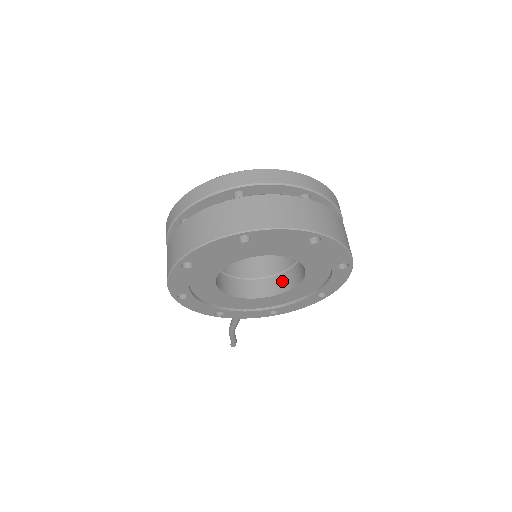
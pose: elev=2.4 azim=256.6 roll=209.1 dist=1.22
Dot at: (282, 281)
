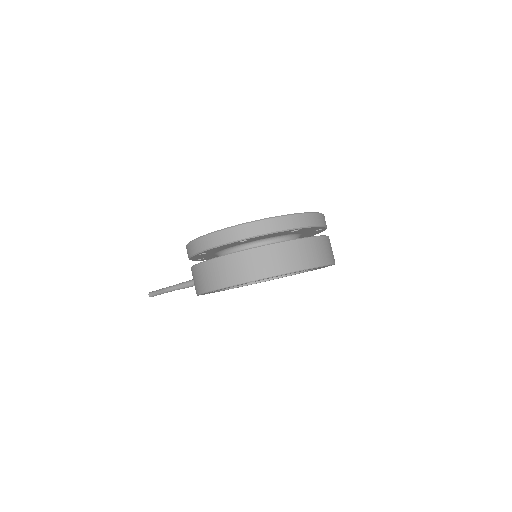
Dot at: occluded
